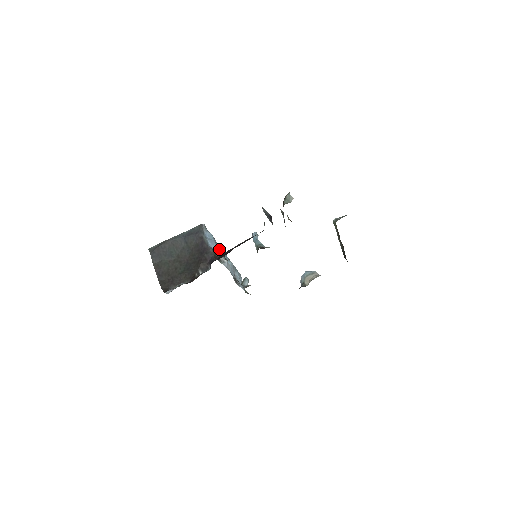
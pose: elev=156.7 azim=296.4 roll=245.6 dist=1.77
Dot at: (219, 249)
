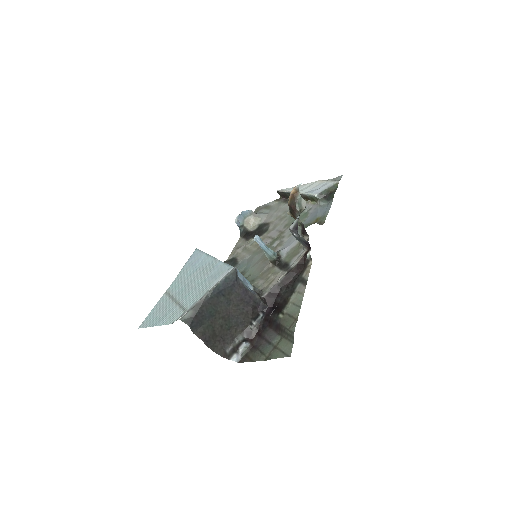
Dot at: occluded
